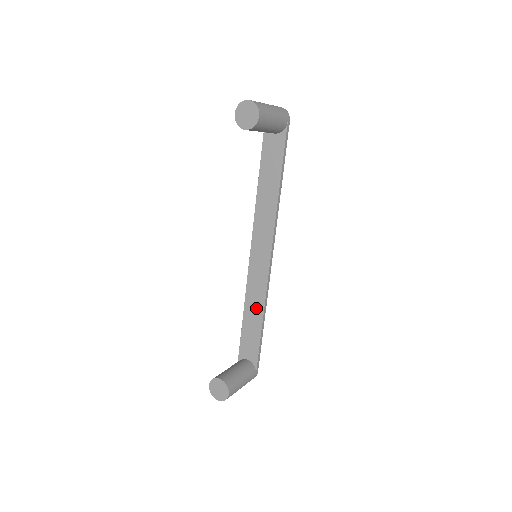
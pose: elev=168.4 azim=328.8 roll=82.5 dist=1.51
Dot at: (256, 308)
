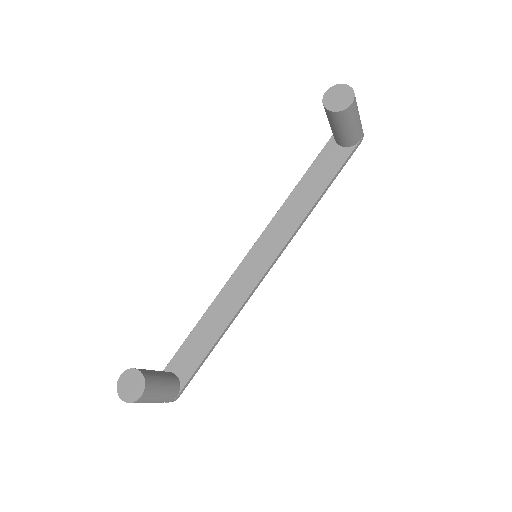
Dot at: (221, 316)
